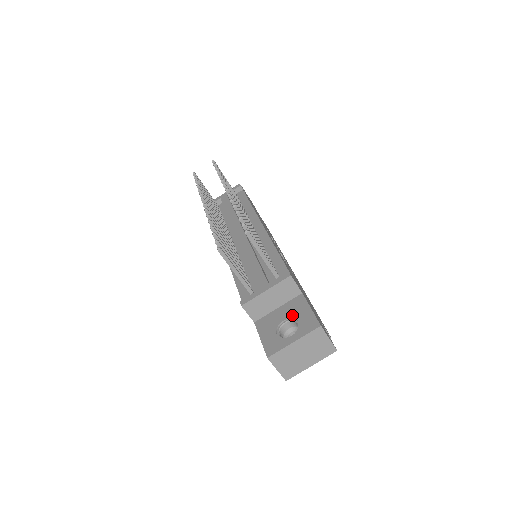
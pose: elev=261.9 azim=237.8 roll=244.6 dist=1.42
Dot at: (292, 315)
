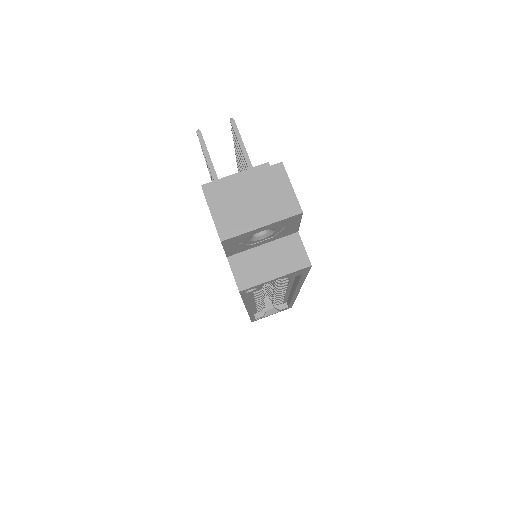
Dot at: occluded
